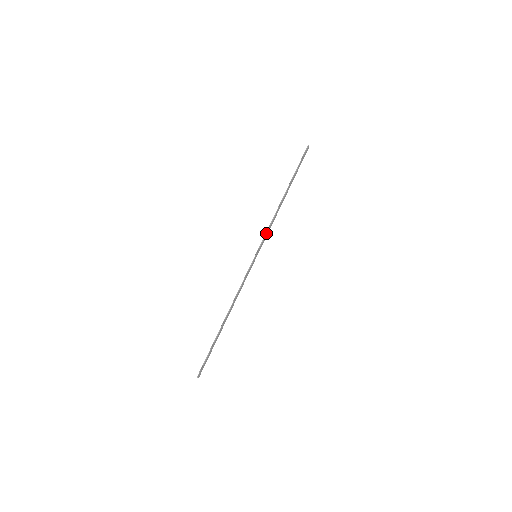
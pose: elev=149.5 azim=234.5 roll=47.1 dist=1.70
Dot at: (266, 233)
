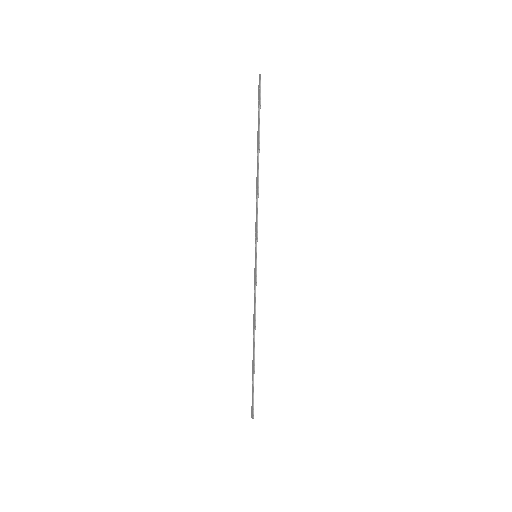
Dot at: (257, 222)
